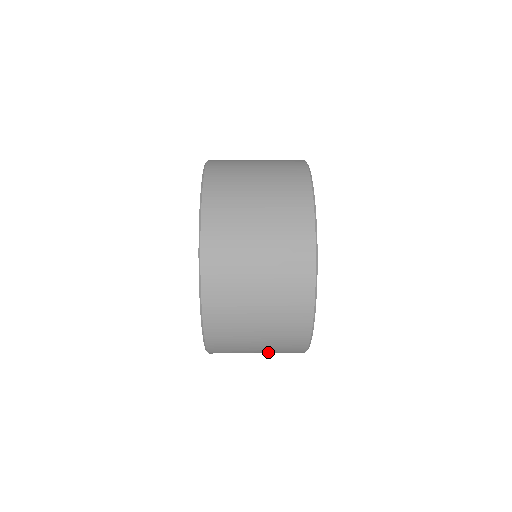
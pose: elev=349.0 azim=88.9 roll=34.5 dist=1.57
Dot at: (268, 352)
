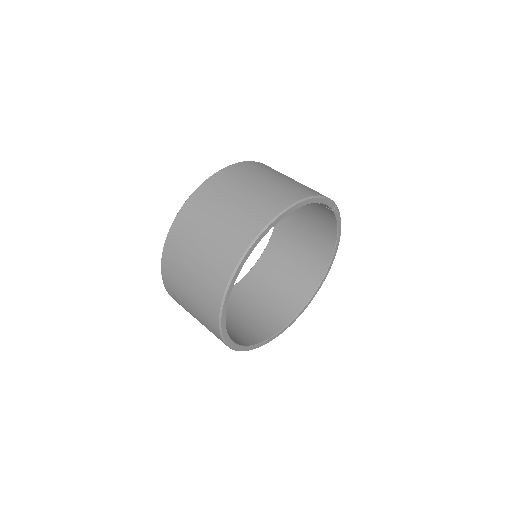
Dot at: occluded
